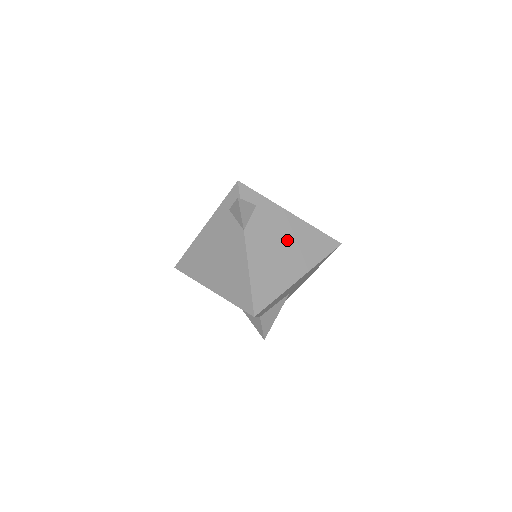
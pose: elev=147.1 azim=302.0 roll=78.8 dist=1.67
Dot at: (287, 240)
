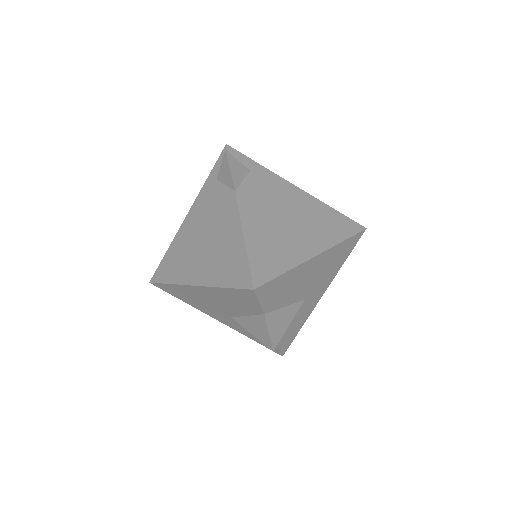
Dot at: (293, 211)
